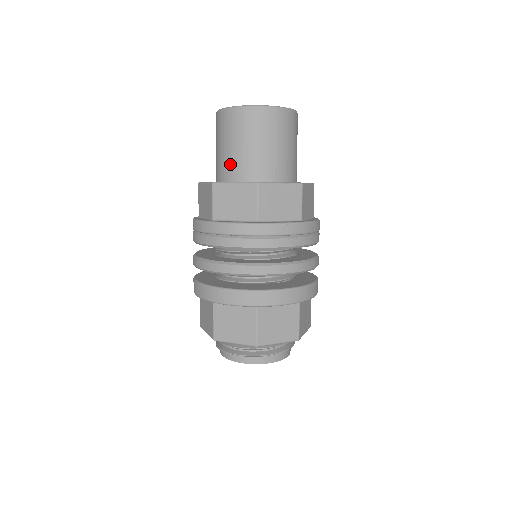
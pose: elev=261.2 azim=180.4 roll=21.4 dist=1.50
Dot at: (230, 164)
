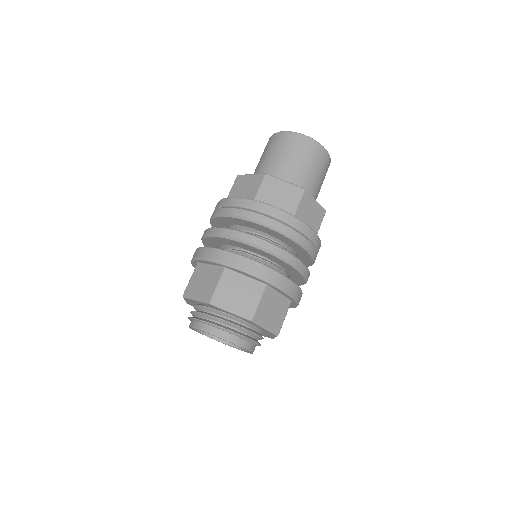
Dot at: (280, 170)
